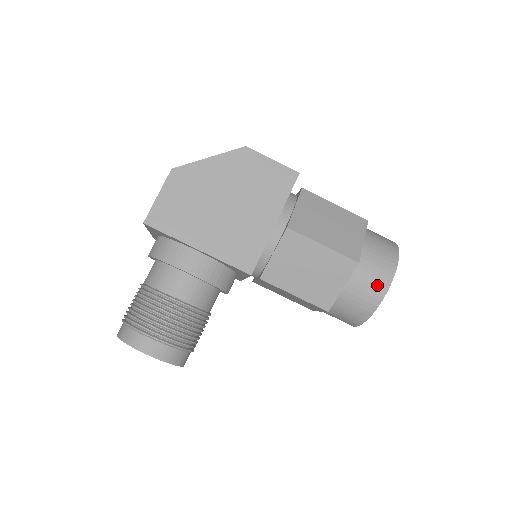
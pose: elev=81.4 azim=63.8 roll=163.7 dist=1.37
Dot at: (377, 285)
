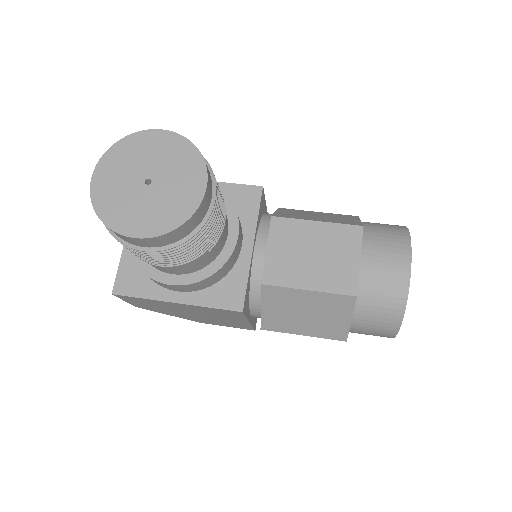
Dot at: occluded
